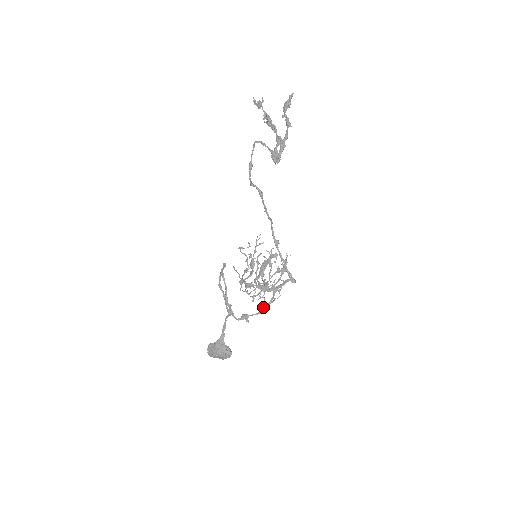
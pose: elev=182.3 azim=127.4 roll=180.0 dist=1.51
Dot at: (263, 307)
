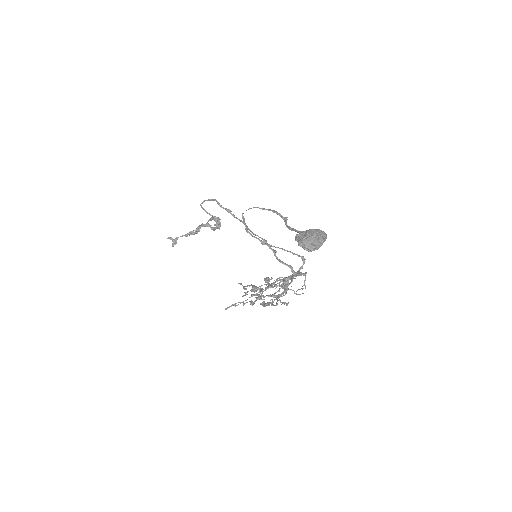
Dot at: (302, 293)
